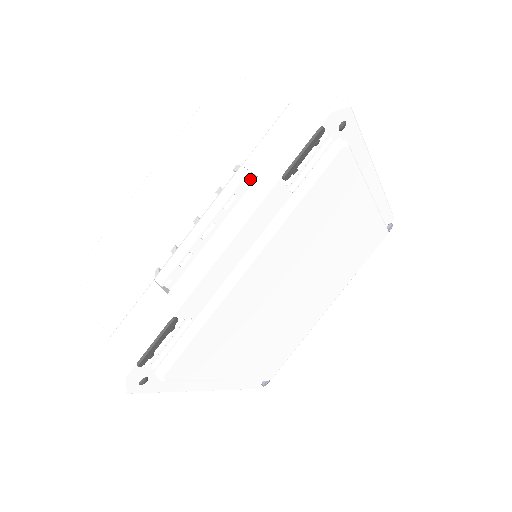
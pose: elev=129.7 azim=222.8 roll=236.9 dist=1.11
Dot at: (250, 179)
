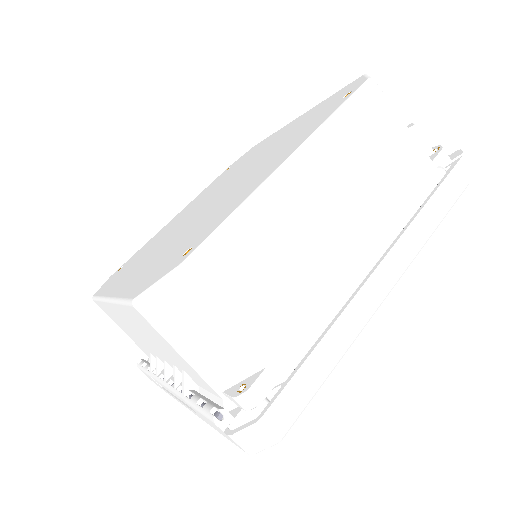
Dot at: occluded
